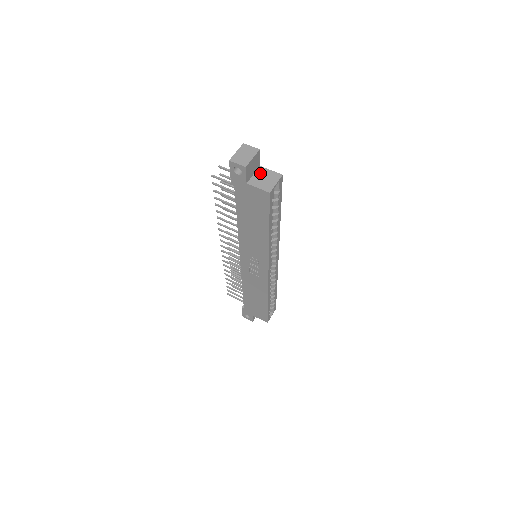
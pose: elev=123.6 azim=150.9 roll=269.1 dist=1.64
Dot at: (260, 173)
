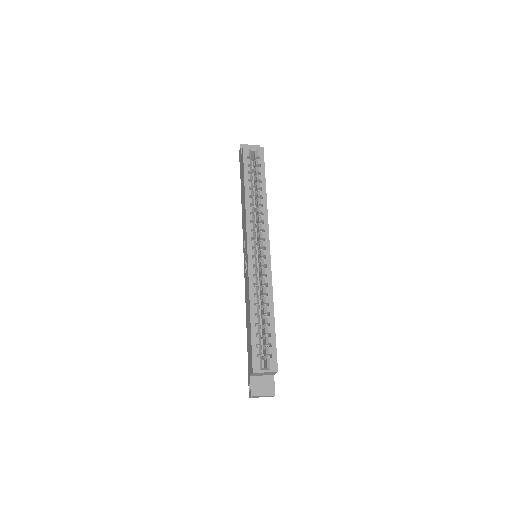
Dot at: occluded
